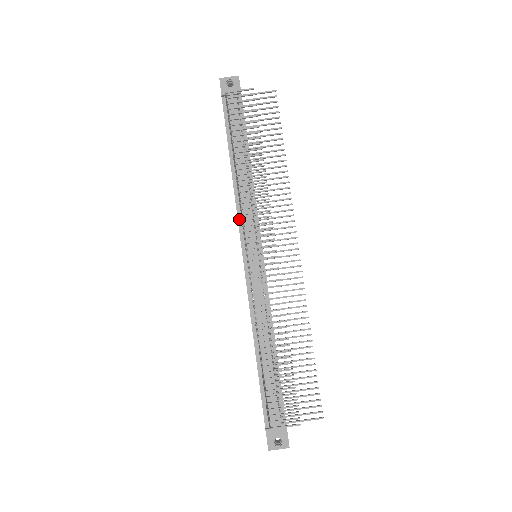
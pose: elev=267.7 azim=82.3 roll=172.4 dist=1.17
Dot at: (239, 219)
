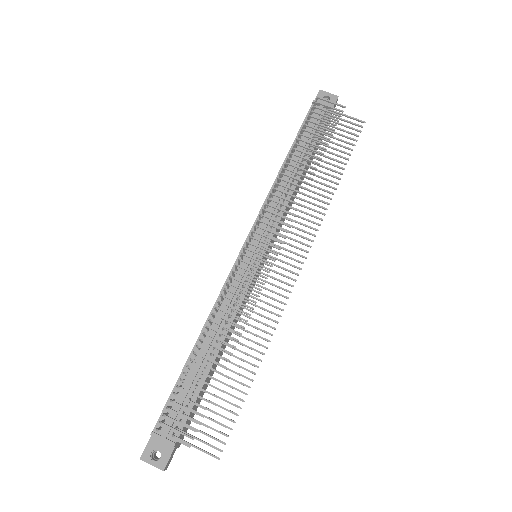
Dot at: (261, 211)
